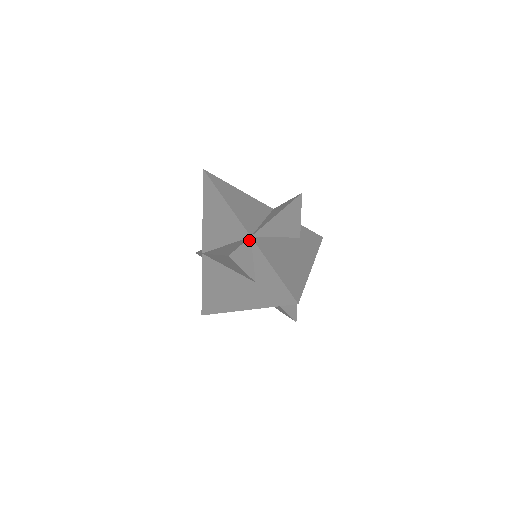
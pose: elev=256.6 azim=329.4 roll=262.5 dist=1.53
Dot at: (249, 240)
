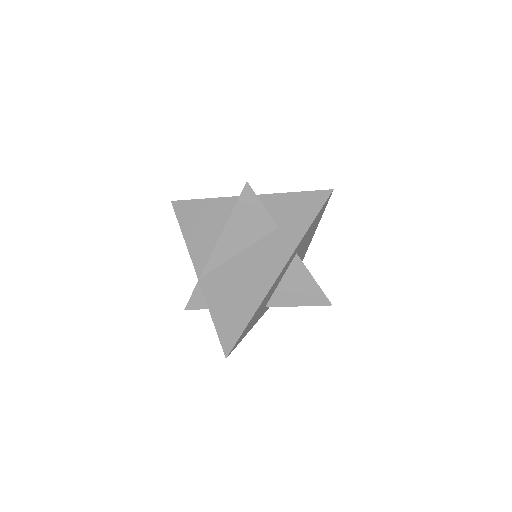
Dot at: occluded
